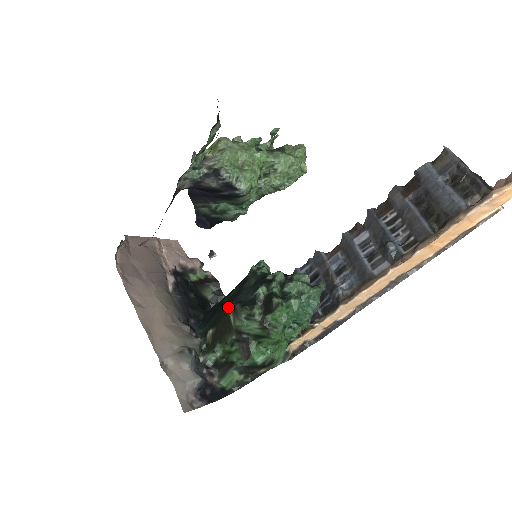
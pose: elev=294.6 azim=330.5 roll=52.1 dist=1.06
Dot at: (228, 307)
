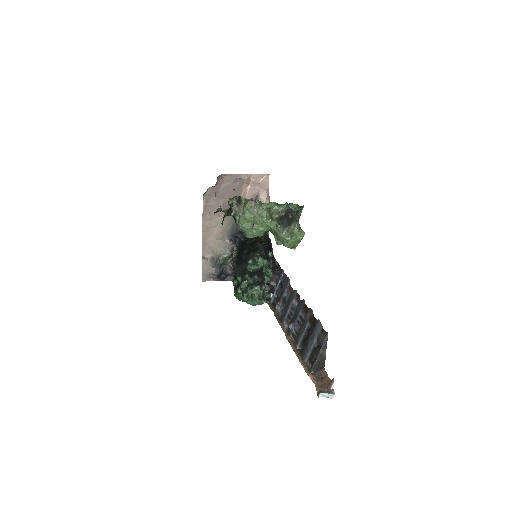
Dot at: (238, 260)
